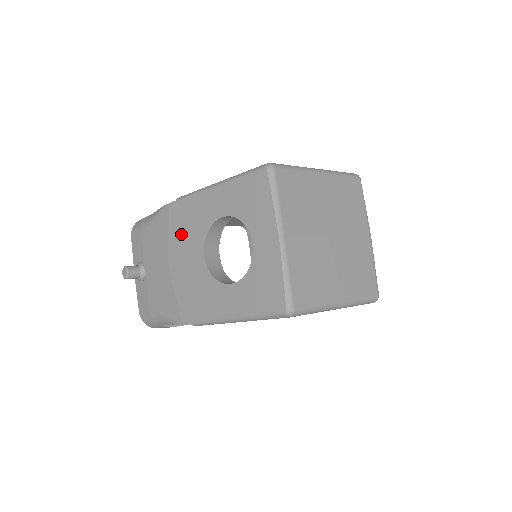
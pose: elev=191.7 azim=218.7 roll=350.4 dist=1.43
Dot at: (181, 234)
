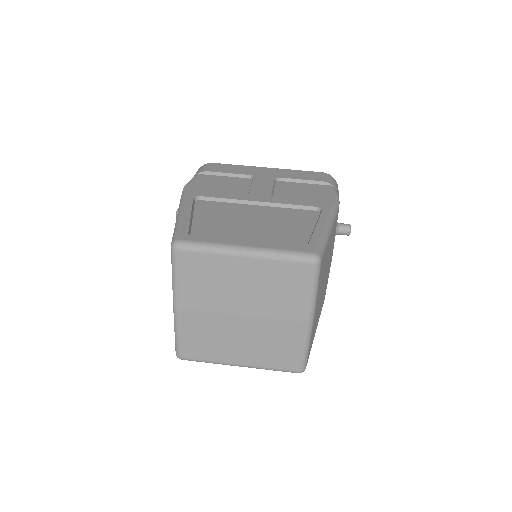
Dot at: occluded
